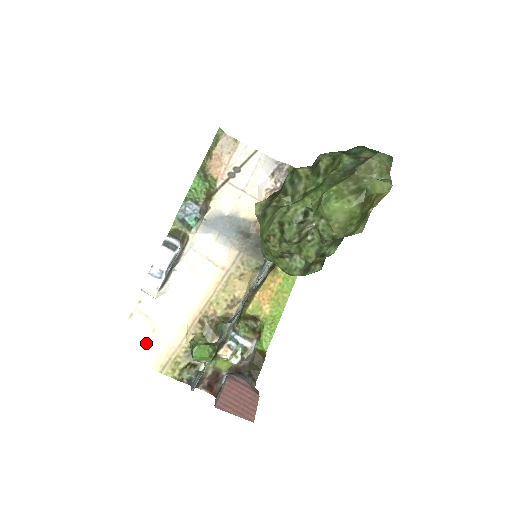
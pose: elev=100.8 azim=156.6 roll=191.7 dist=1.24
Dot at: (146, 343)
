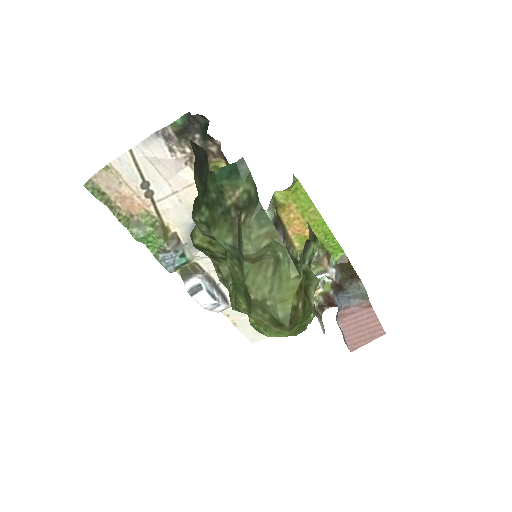
Dot at: occluded
